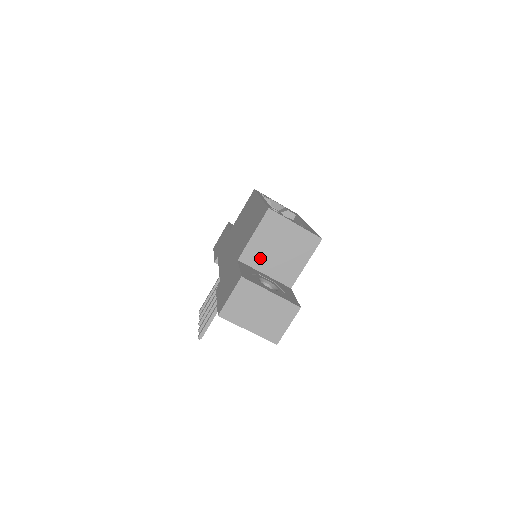
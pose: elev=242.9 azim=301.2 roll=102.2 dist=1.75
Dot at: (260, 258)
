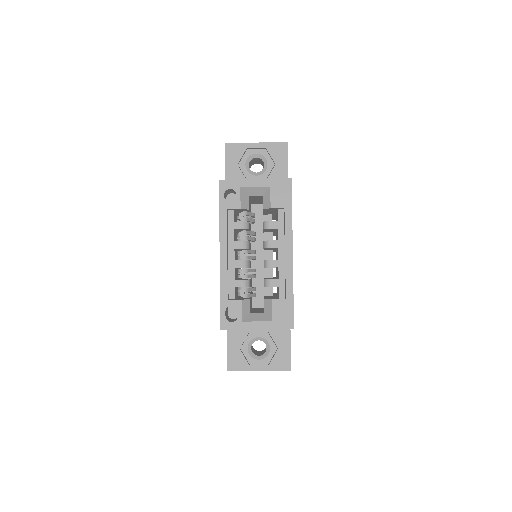
Dot at: occluded
